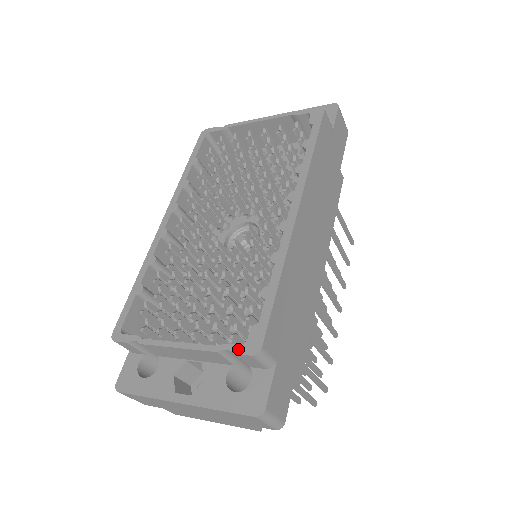
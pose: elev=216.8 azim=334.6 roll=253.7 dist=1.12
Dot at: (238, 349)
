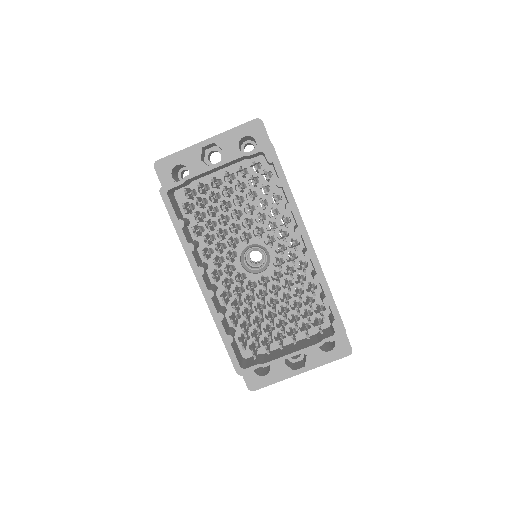
Dot at: (333, 338)
